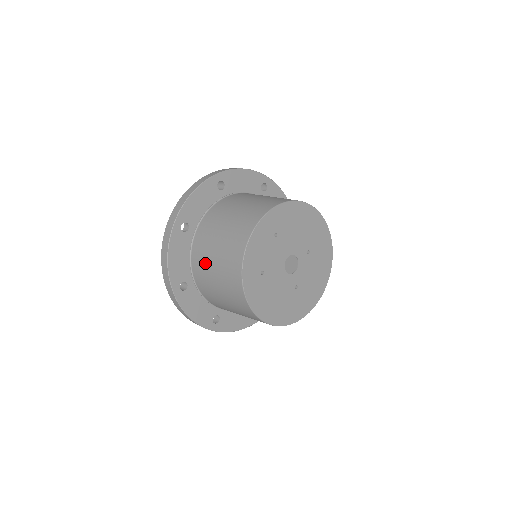
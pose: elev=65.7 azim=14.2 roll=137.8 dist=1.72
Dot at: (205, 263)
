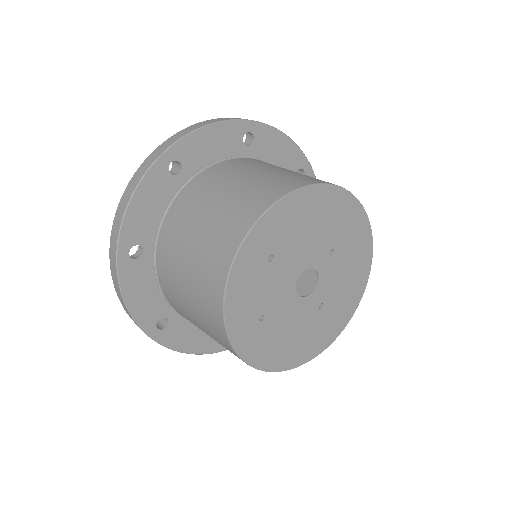
Dot at: (178, 301)
